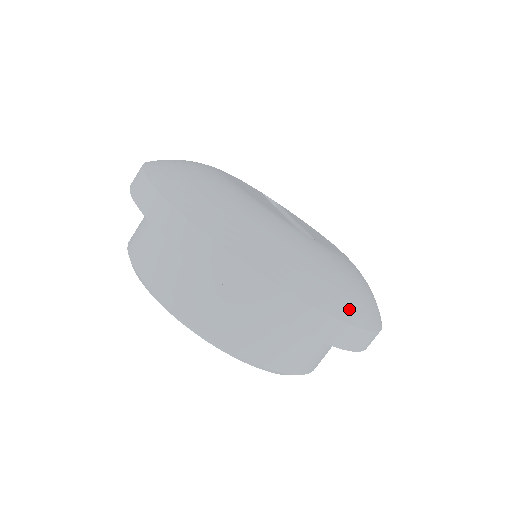
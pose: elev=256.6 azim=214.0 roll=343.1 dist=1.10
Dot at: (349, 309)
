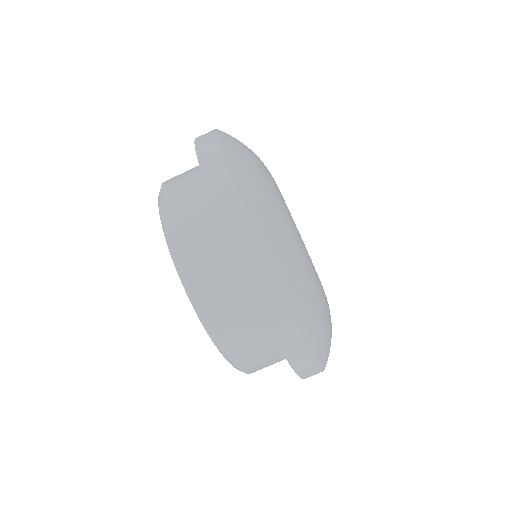
Dot at: occluded
